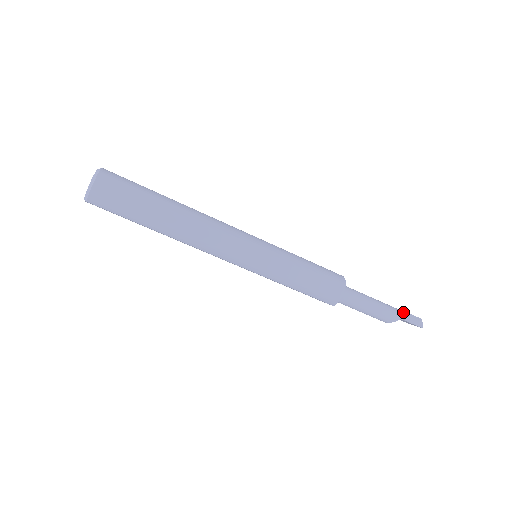
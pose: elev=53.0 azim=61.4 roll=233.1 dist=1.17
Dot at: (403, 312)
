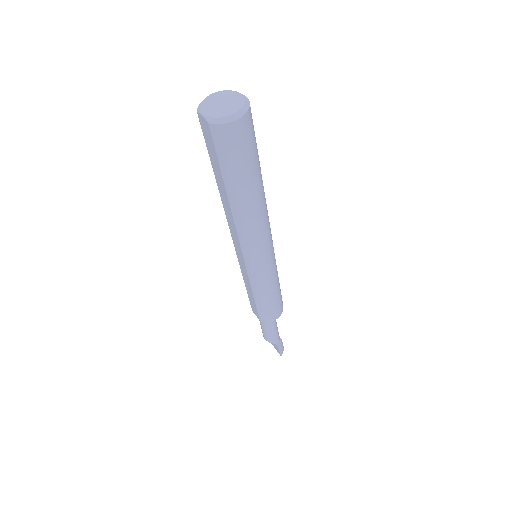
Dot at: (280, 338)
